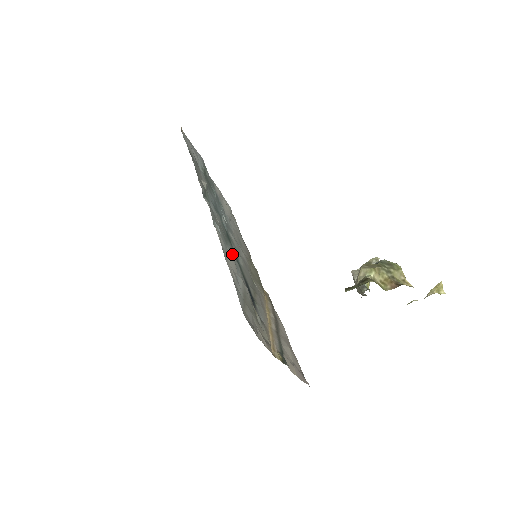
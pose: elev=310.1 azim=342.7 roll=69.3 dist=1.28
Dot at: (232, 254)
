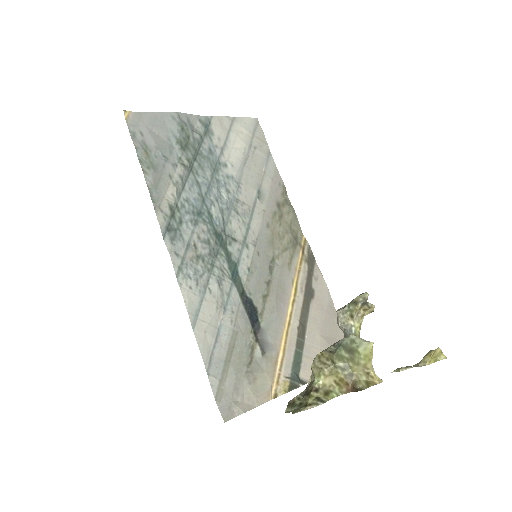
Dot at: (216, 289)
